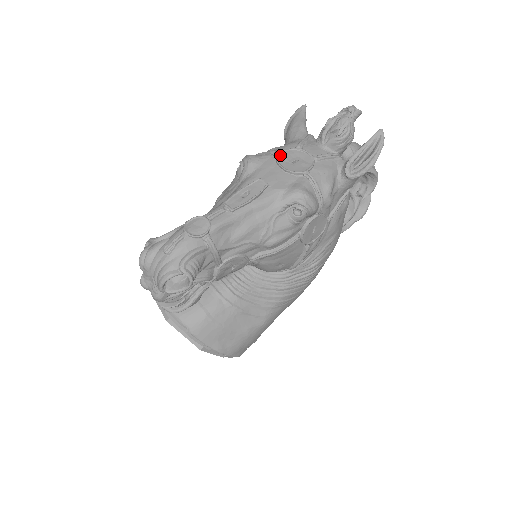
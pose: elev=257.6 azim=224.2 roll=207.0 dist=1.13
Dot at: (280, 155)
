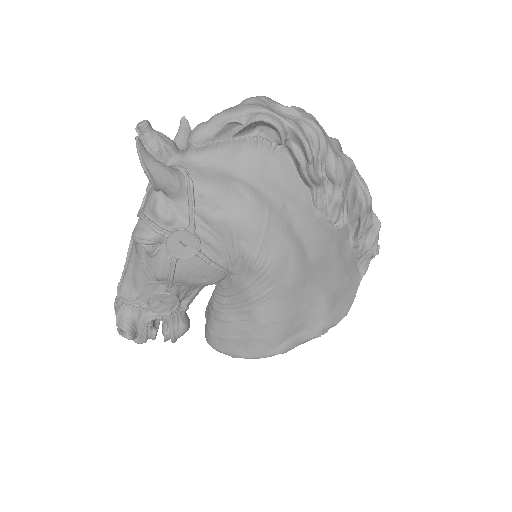
Dot at: occluded
